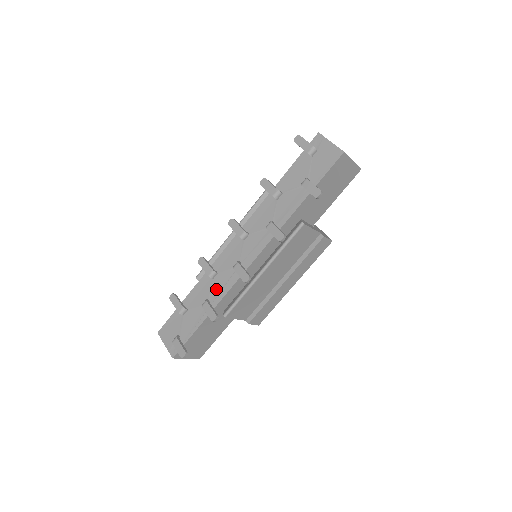
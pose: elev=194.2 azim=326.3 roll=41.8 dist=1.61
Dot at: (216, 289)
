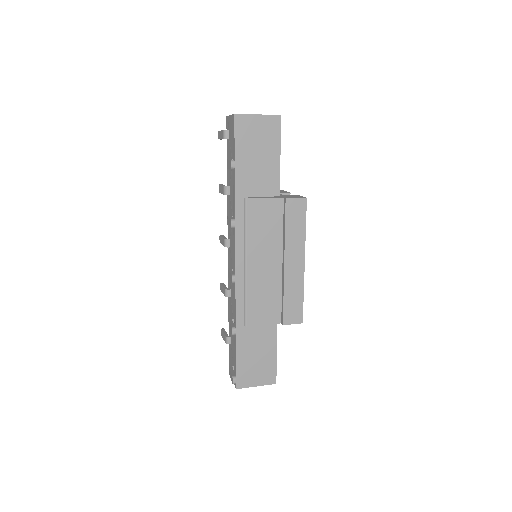
Dot at: (233, 304)
